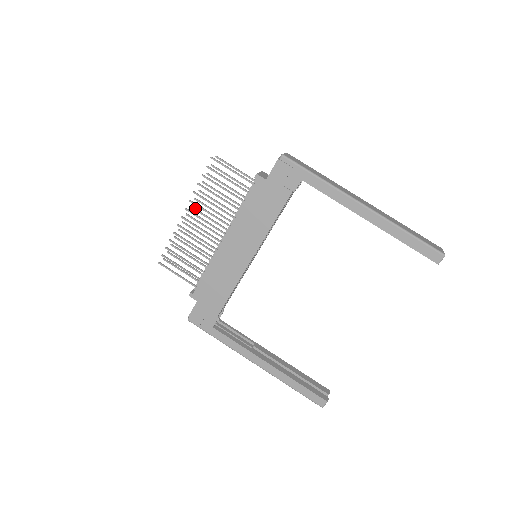
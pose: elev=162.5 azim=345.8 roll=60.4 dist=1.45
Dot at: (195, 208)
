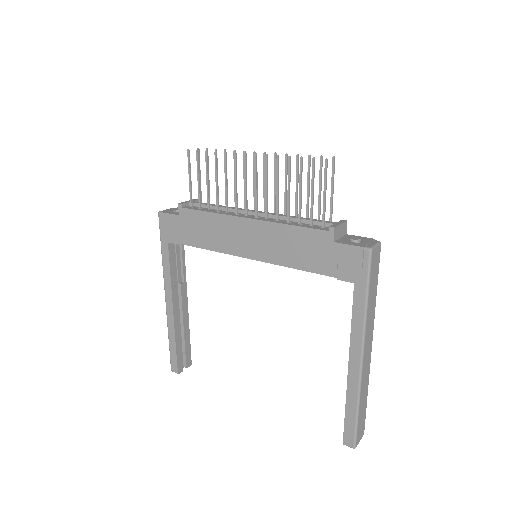
Dot at: occluded
